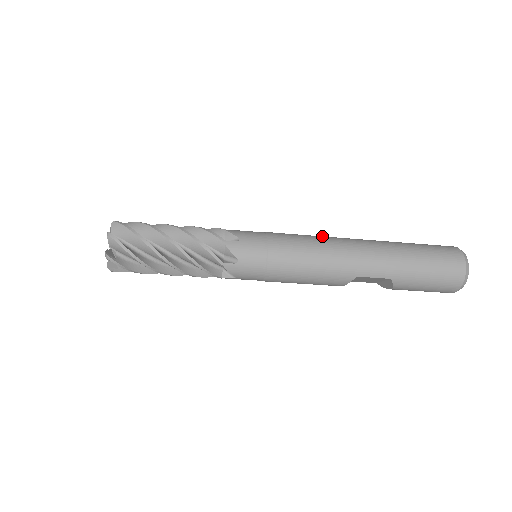
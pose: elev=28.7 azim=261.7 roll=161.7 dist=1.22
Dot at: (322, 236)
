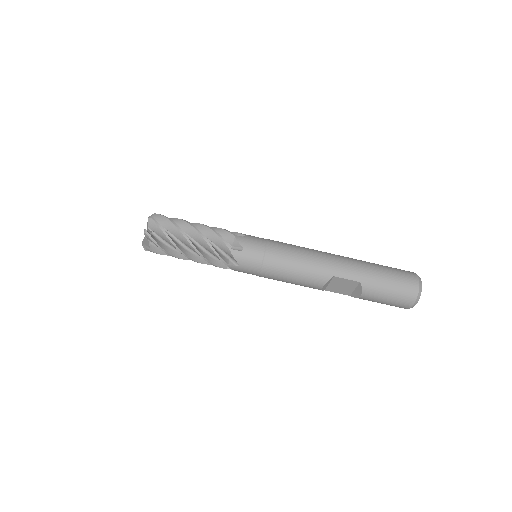
Dot at: occluded
